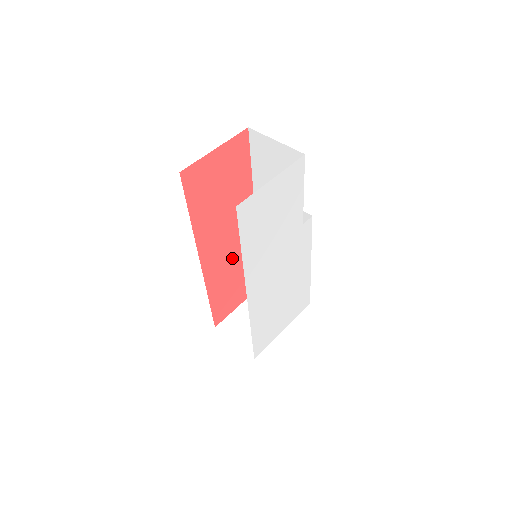
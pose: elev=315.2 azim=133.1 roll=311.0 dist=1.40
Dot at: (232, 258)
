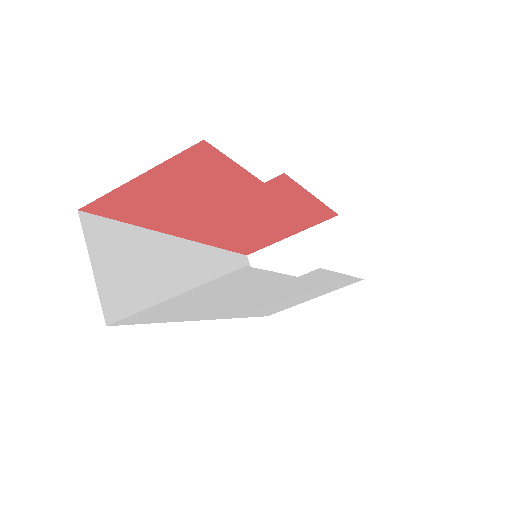
Dot at: (248, 223)
